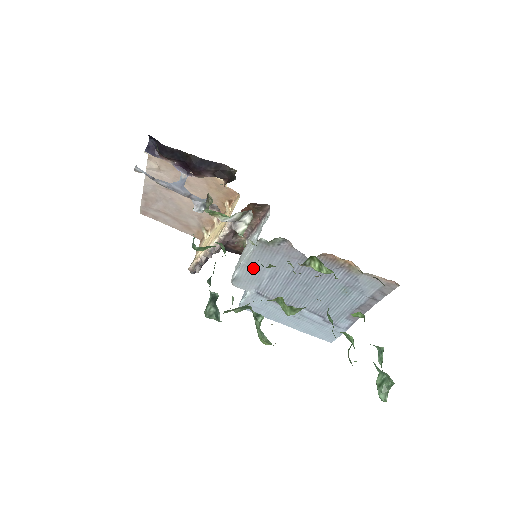
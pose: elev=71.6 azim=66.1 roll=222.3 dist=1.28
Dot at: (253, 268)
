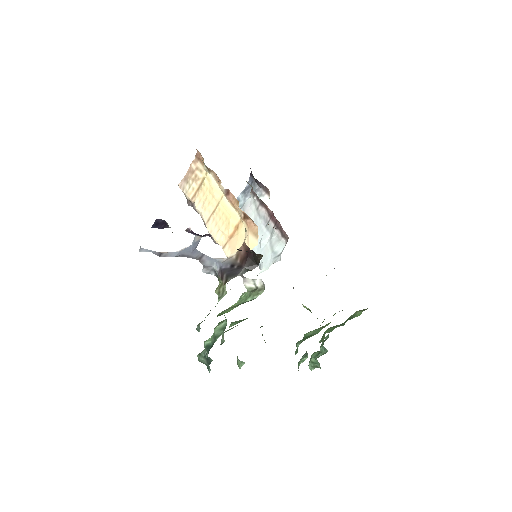
Dot at: occluded
